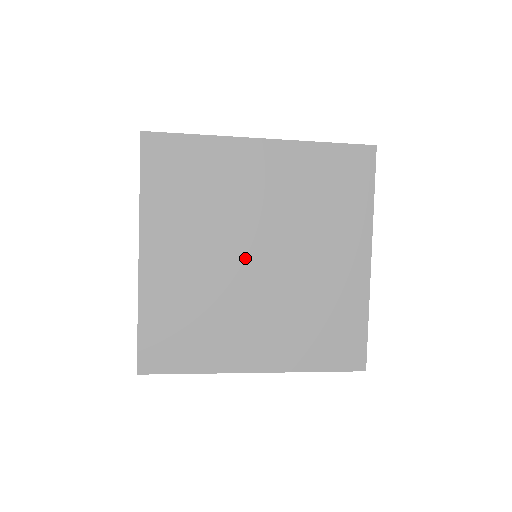
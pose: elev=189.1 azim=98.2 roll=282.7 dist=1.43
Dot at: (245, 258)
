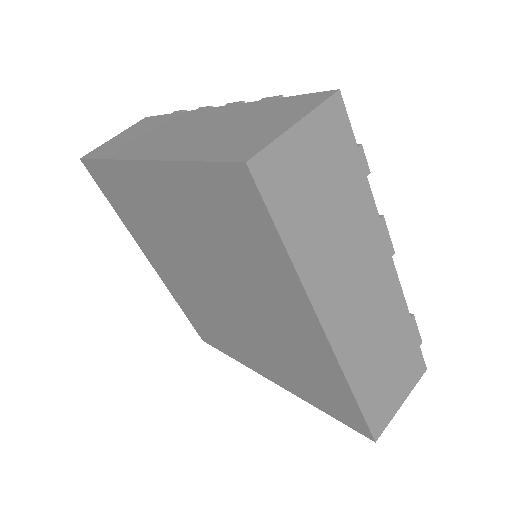
Dot at: (206, 285)
